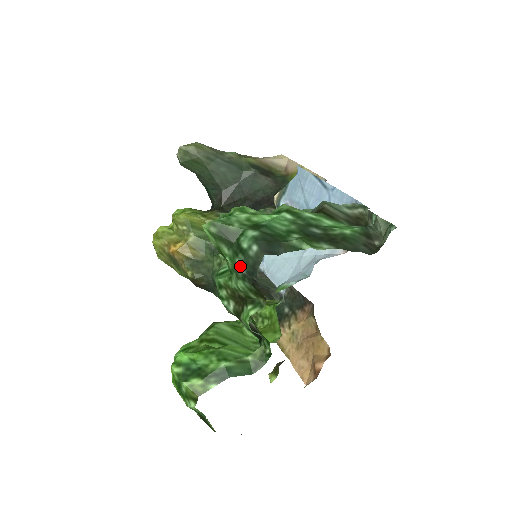
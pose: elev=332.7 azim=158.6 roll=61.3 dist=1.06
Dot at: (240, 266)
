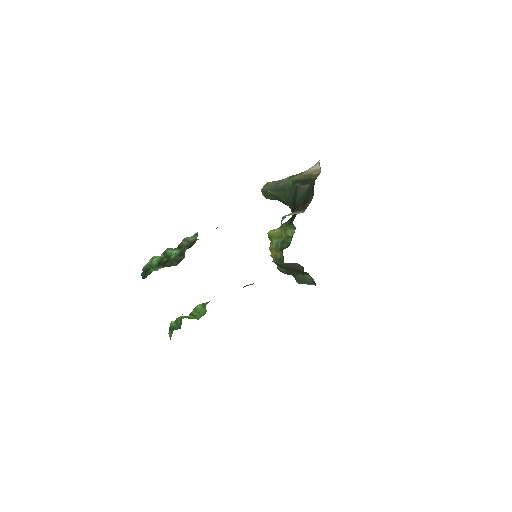
Dot at: occluded
